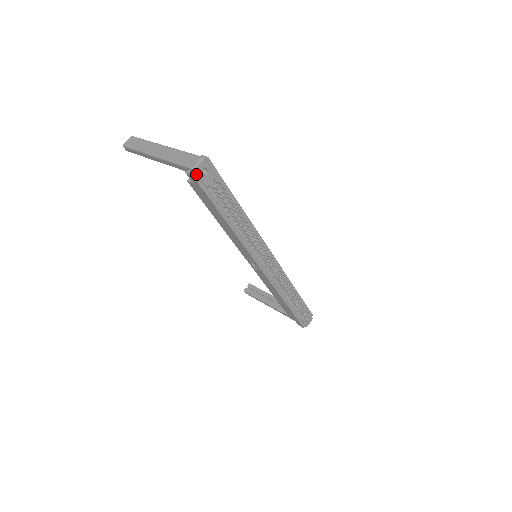
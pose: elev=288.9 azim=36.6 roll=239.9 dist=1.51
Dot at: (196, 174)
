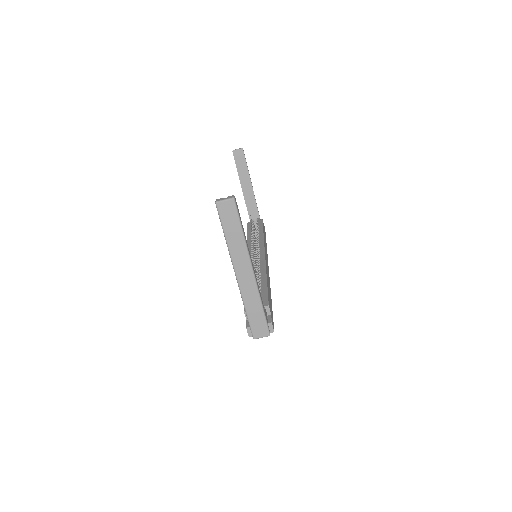
Dot at: occluded
